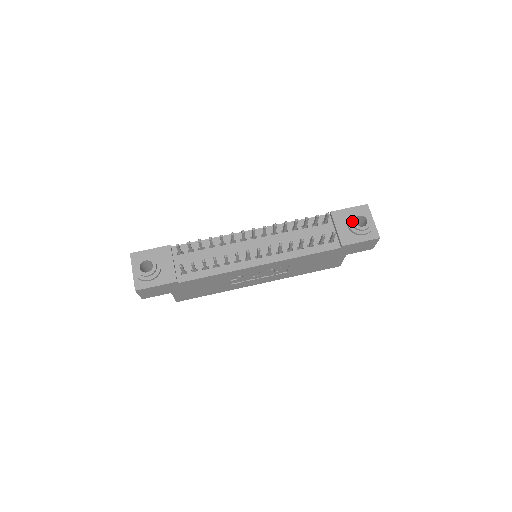
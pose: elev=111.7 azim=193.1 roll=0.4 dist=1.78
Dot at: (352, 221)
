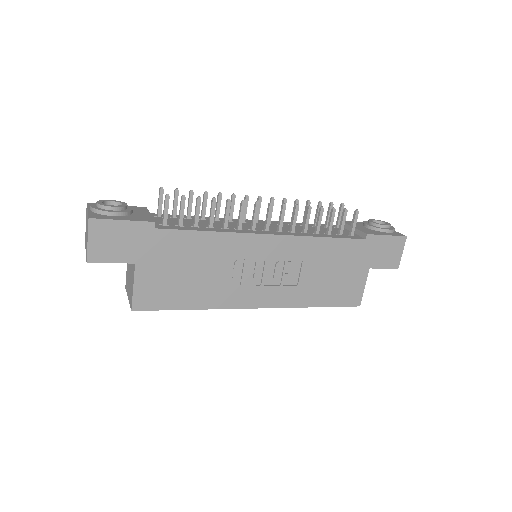
Dot at: (369, 221)
